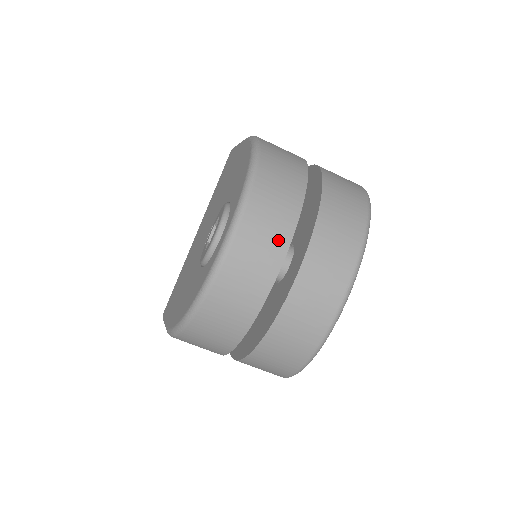
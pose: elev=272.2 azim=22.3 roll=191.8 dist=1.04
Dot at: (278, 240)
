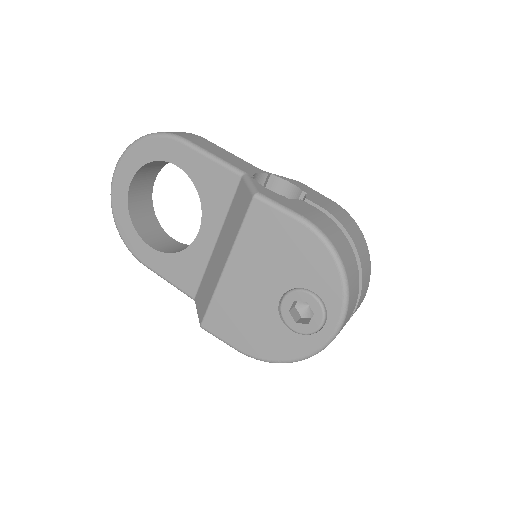
Dot at: occluded
